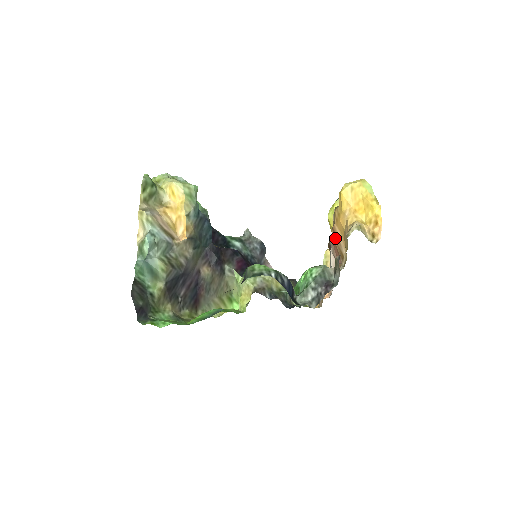
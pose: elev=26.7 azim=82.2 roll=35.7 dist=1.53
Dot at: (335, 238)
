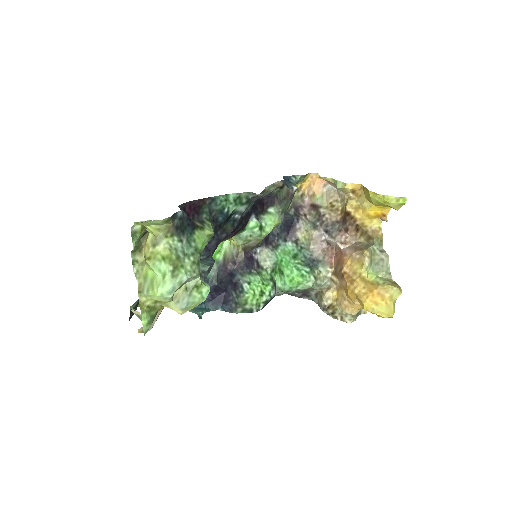
Dot at: (340, 274)
